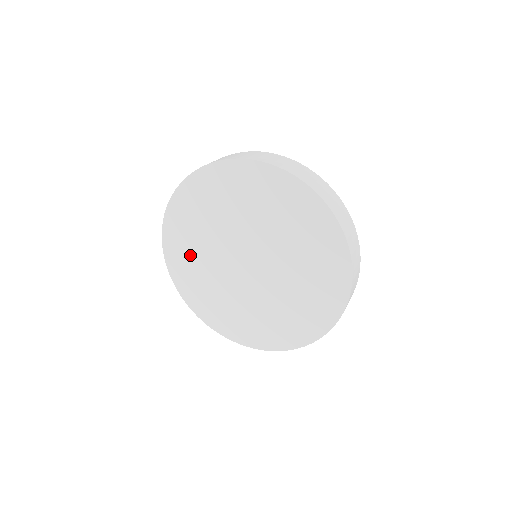
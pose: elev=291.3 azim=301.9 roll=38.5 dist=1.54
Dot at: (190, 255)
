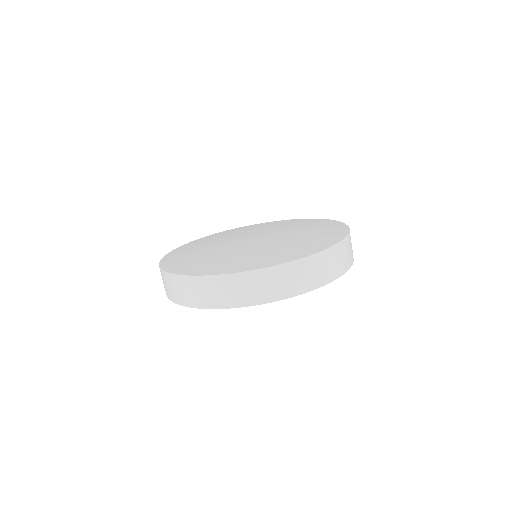
Dot at: occluded
